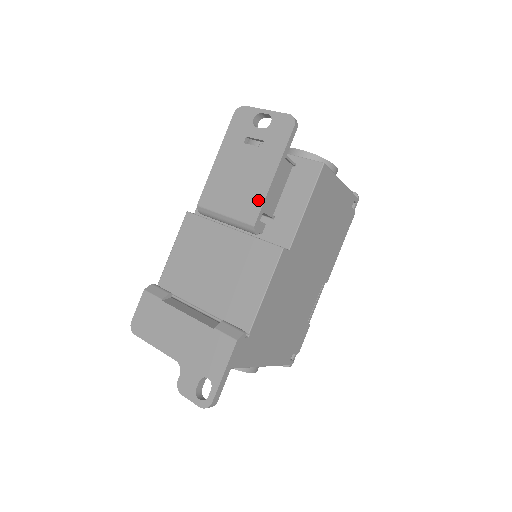
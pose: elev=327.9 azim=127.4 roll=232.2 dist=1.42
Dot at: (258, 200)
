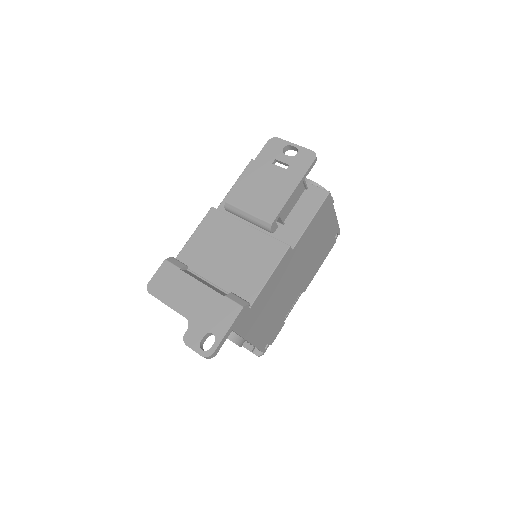
Dot at: (278, 206)
